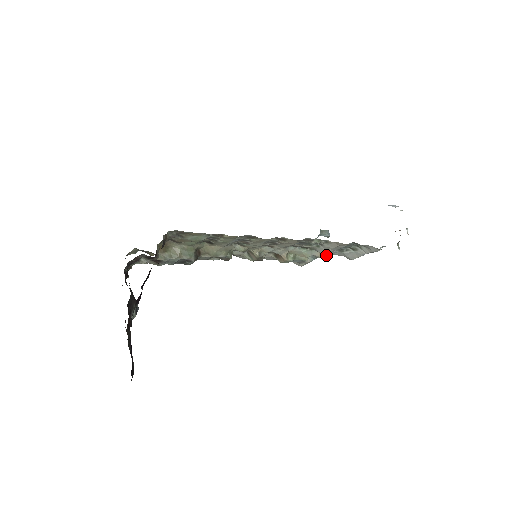
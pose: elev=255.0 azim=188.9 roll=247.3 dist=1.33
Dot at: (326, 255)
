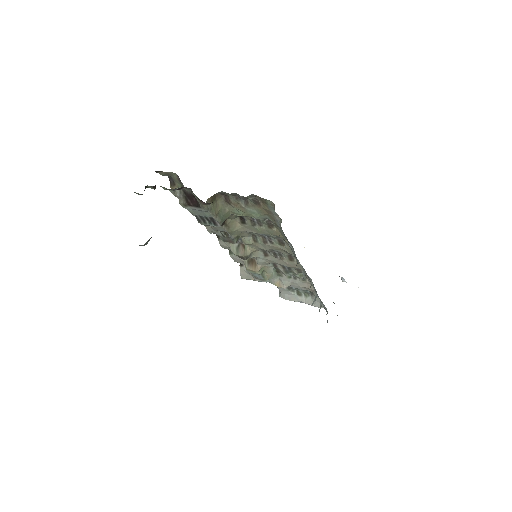
Dot at: (285, 287)
